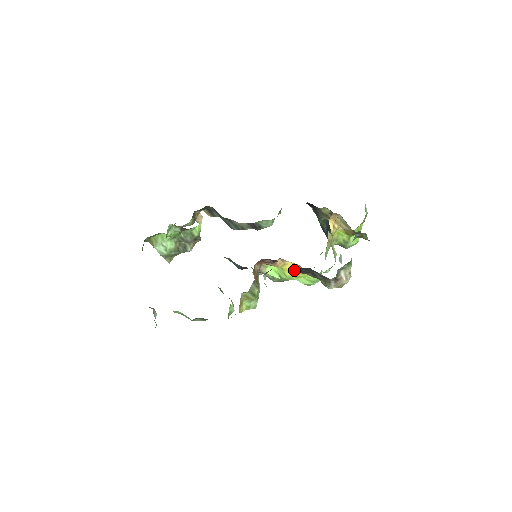
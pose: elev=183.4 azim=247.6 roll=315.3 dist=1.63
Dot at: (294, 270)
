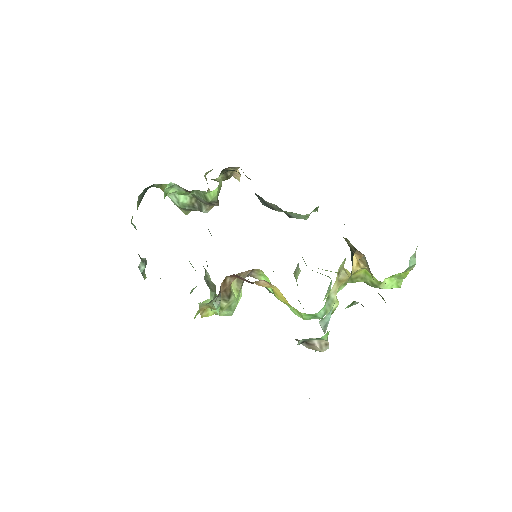
Dot at: occluded
